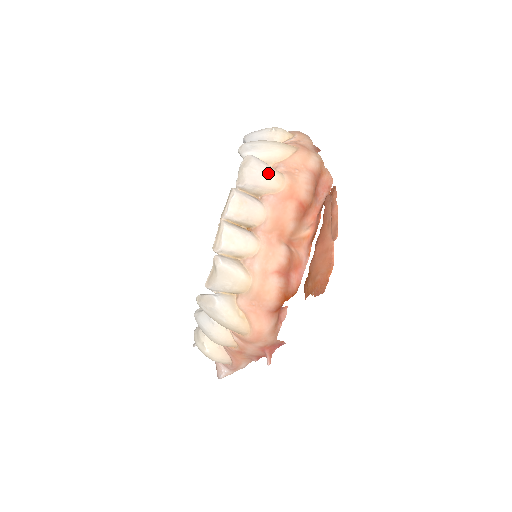
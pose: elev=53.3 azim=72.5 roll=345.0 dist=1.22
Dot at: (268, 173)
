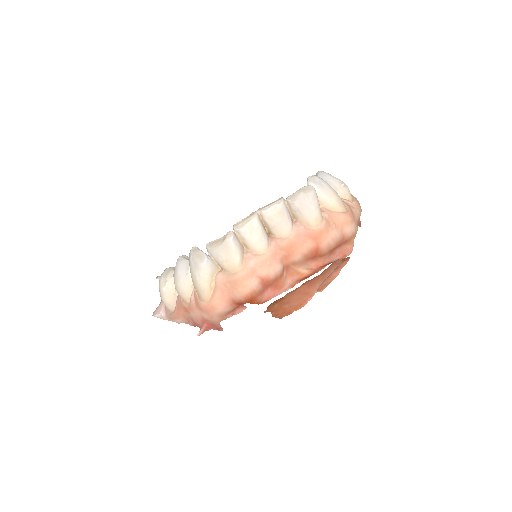
Dot at: (315, 210)
